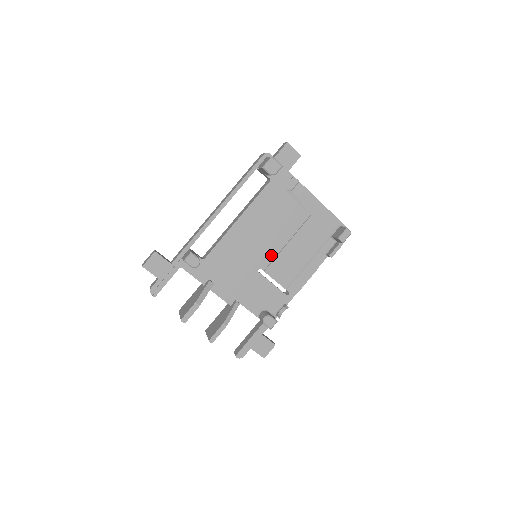
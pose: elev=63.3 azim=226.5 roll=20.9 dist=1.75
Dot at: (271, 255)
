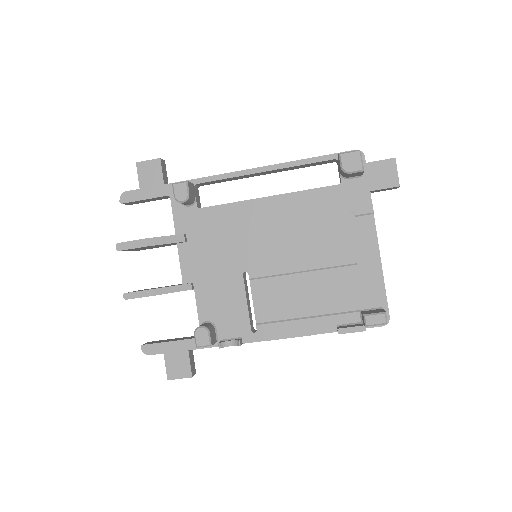
Dot at: (272, 268)
